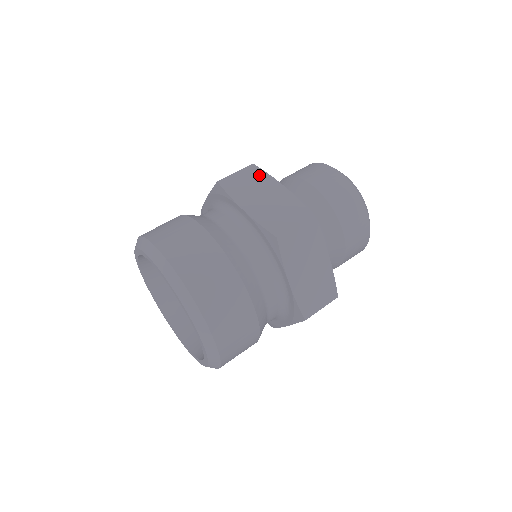
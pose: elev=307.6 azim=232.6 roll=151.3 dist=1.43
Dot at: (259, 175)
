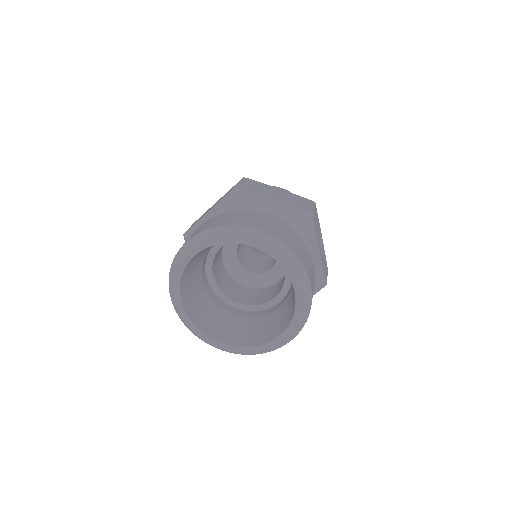
Dot at: occluded
